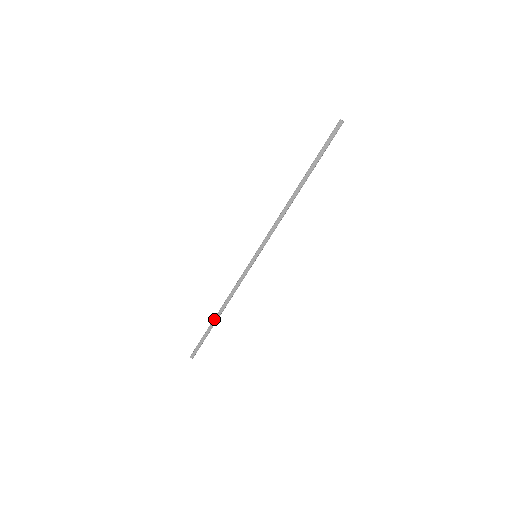
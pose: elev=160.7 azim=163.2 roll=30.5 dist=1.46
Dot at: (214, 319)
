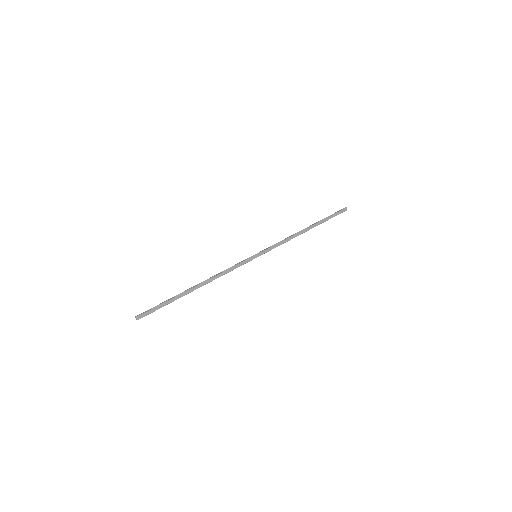
Dot at: (190, 290)
